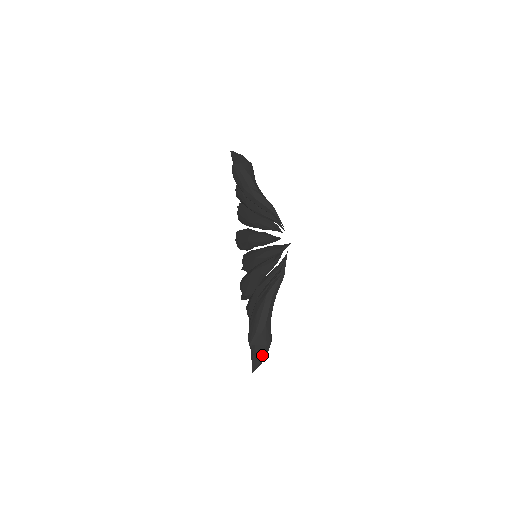
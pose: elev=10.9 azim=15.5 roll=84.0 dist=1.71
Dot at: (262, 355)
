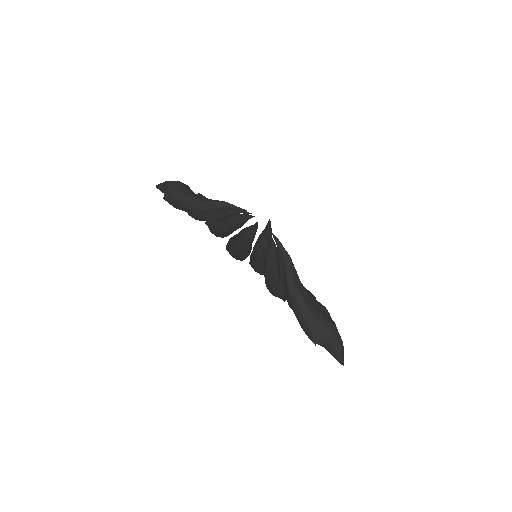
Dot at: (335, 343)
